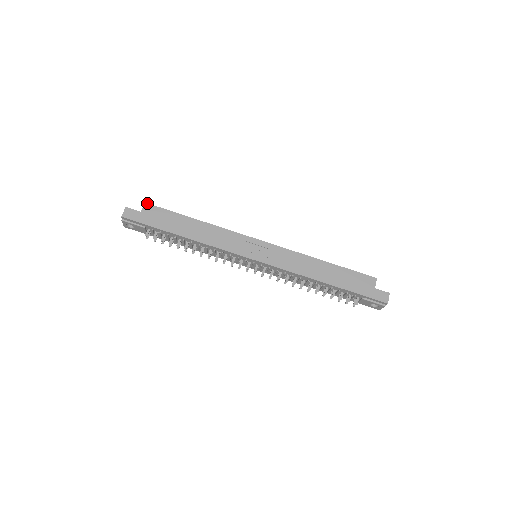
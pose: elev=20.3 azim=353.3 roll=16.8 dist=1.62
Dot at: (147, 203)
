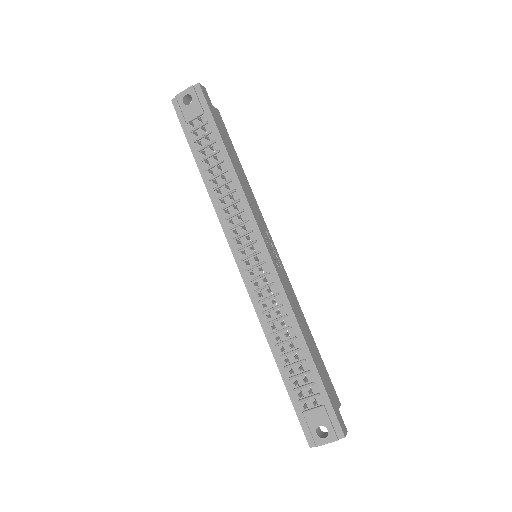
Dot at: occluded
